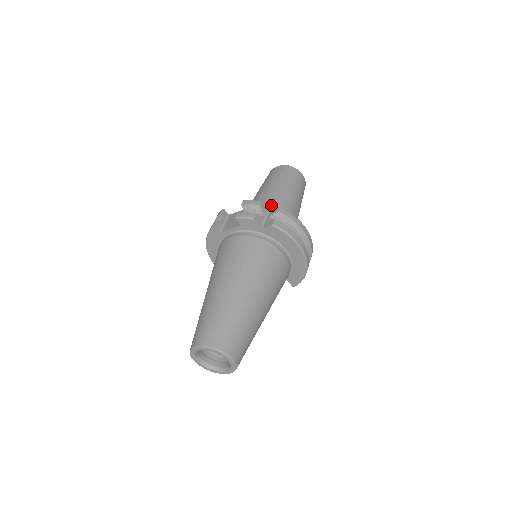
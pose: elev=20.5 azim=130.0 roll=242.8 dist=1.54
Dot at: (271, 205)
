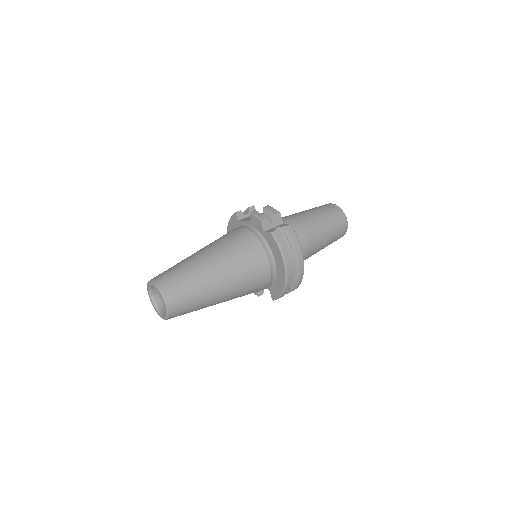
Dot at: (294, 224)
